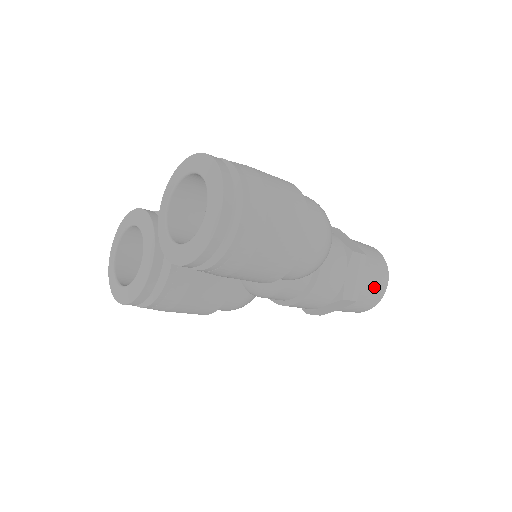
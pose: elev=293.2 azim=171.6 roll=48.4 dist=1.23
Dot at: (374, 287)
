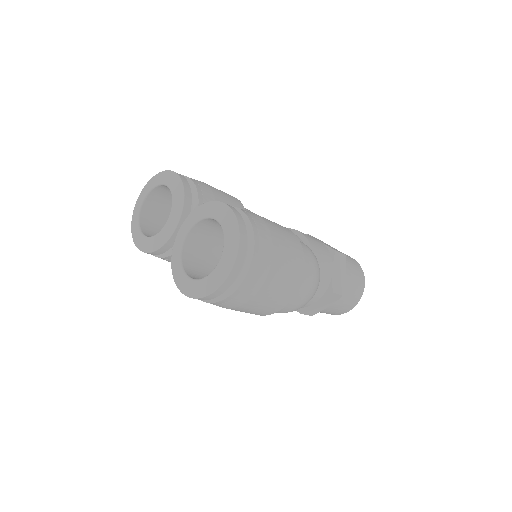
Dot at: (335, 311)
